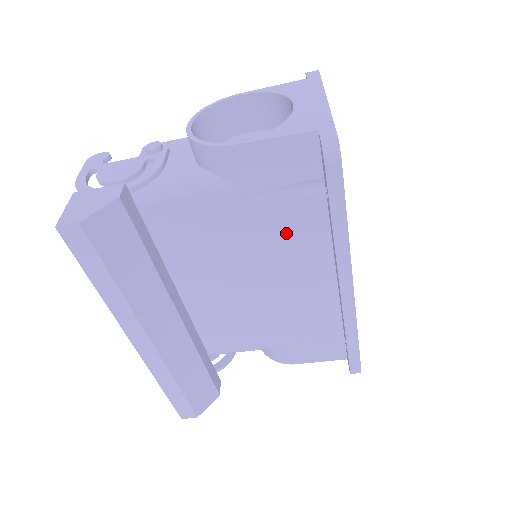
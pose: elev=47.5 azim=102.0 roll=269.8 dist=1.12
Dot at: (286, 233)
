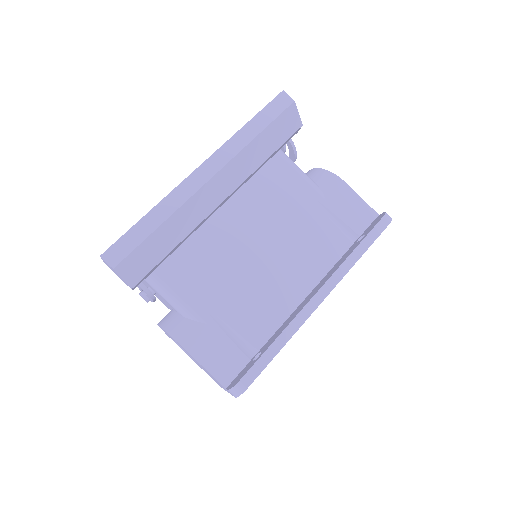
Dot at: (313, 242)
